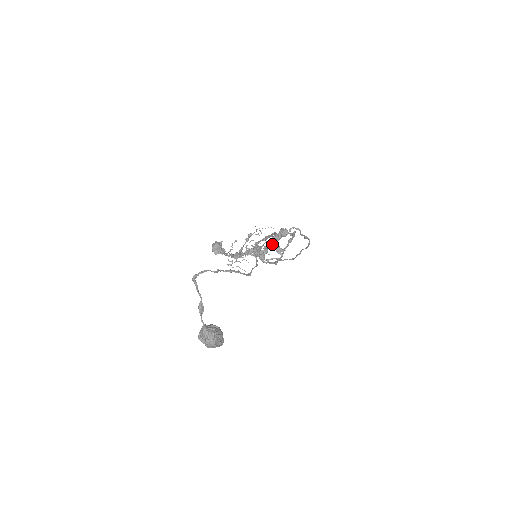
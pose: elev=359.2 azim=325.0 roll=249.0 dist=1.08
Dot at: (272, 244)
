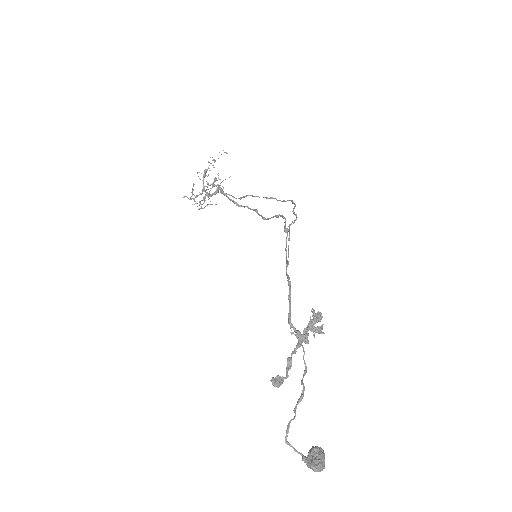
Dot at: (311, 328)
